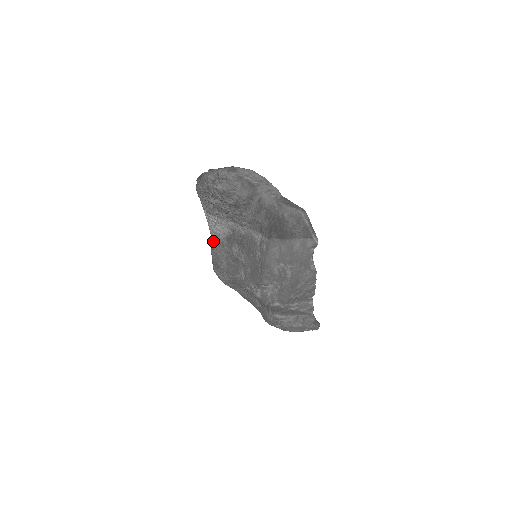
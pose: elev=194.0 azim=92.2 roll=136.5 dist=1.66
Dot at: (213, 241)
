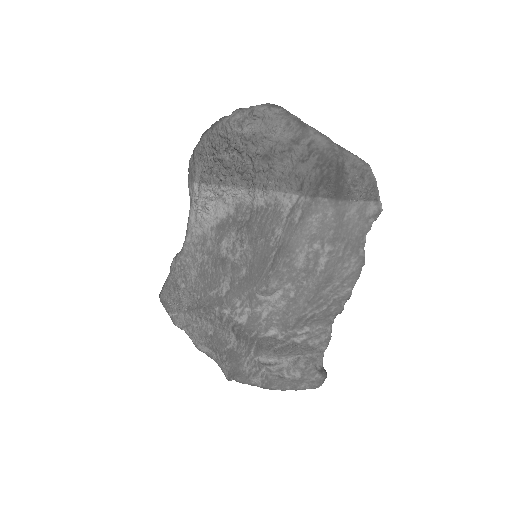
Dot at: (187, 238)
